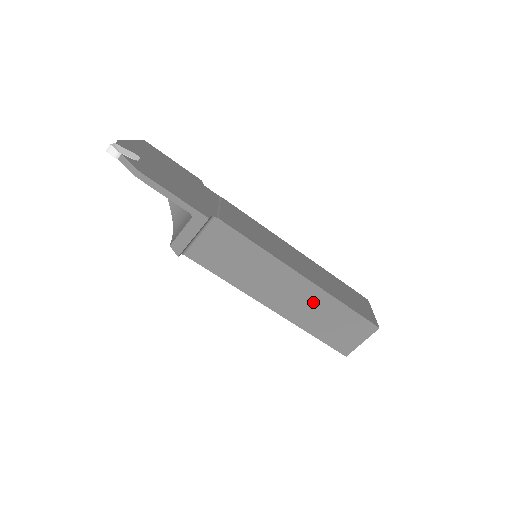
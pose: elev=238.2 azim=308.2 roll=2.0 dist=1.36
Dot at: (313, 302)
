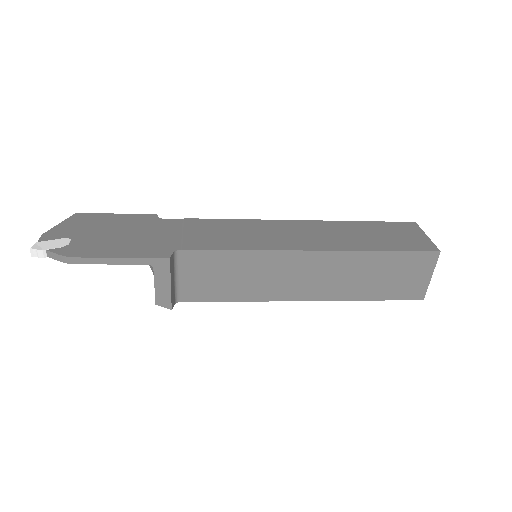
Dot at: (344, 269)
